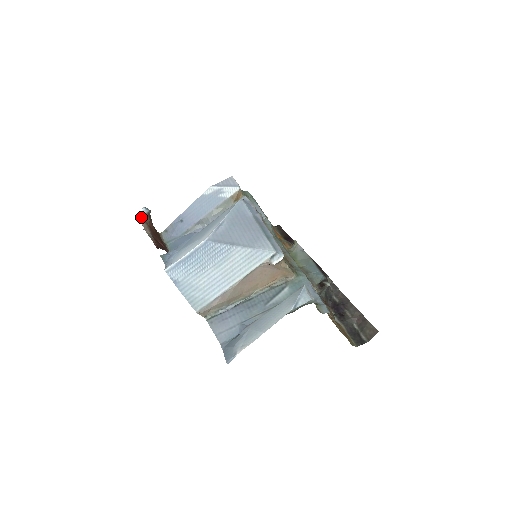
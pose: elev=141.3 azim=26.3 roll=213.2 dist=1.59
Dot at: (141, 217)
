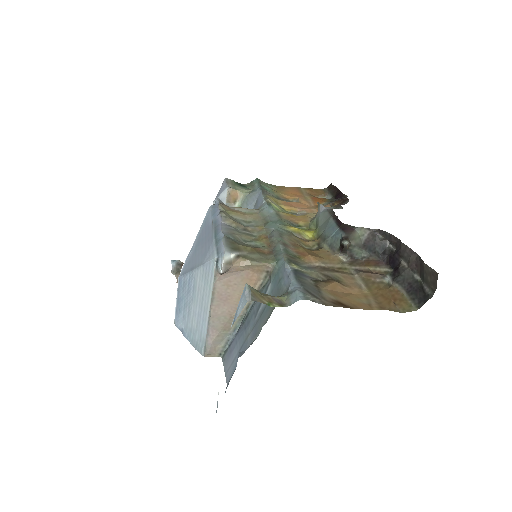
Dot at: (174, 271)
